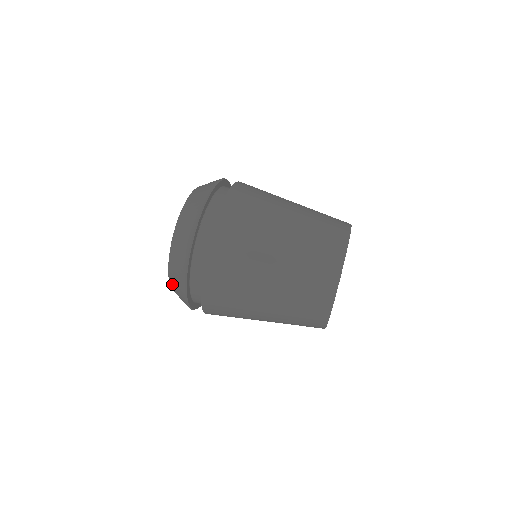
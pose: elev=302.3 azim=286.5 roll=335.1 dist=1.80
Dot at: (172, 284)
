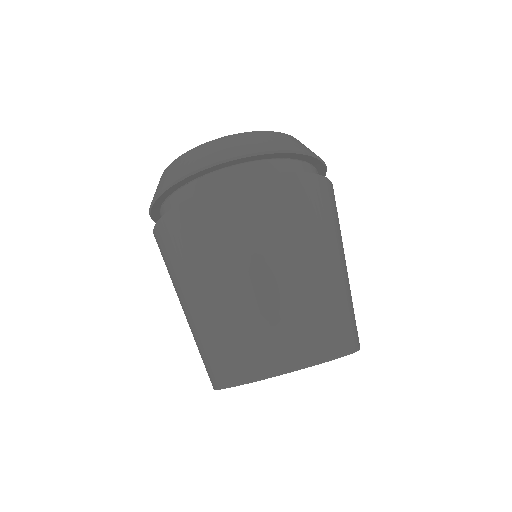
Dot at: occluded
